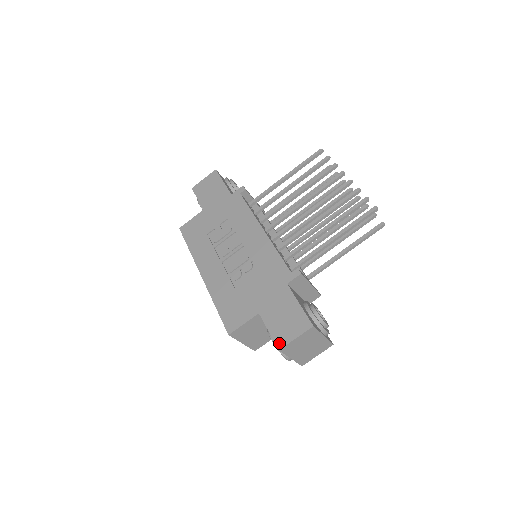
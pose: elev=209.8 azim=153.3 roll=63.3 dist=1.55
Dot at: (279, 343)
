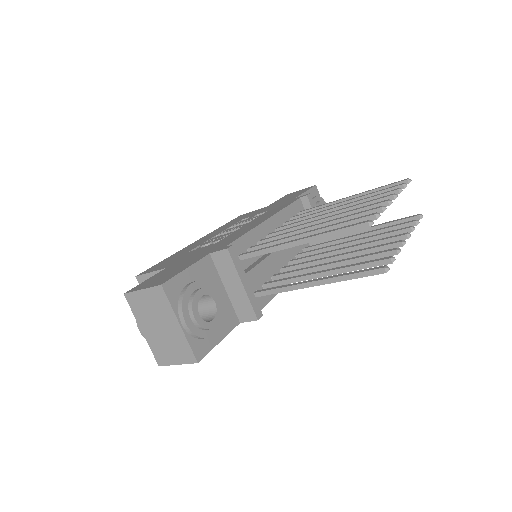
Dot at: (132, 289)
